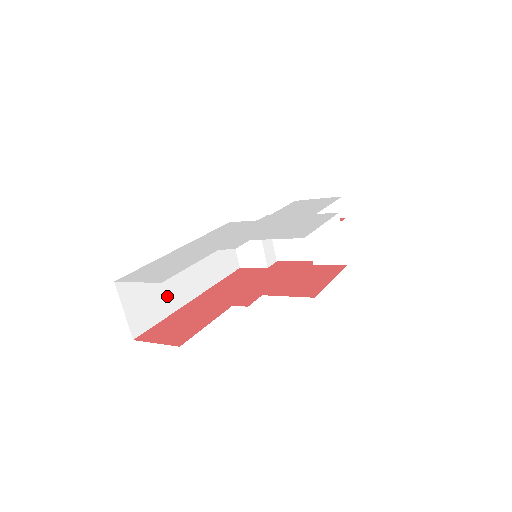
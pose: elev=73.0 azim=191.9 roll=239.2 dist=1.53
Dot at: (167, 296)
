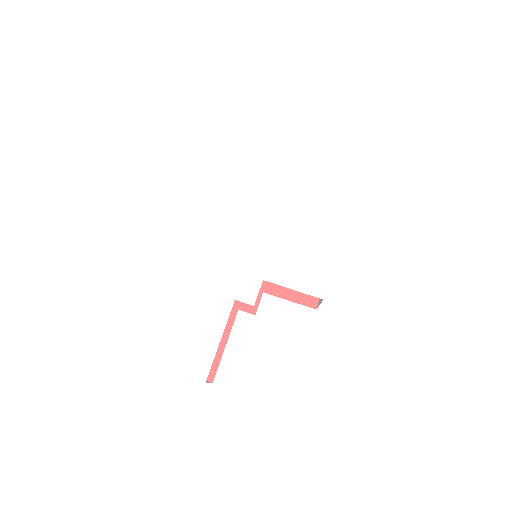
Dot at: occluded
